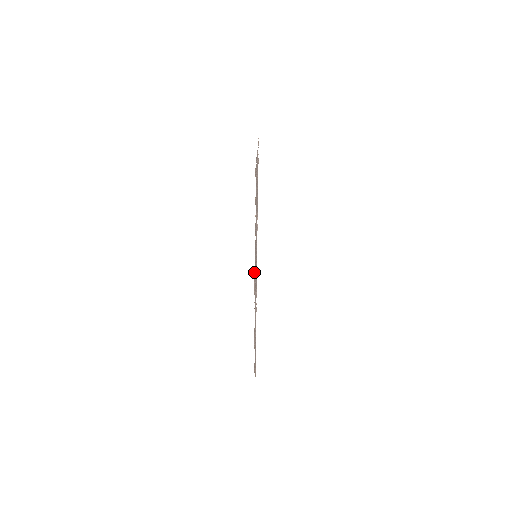
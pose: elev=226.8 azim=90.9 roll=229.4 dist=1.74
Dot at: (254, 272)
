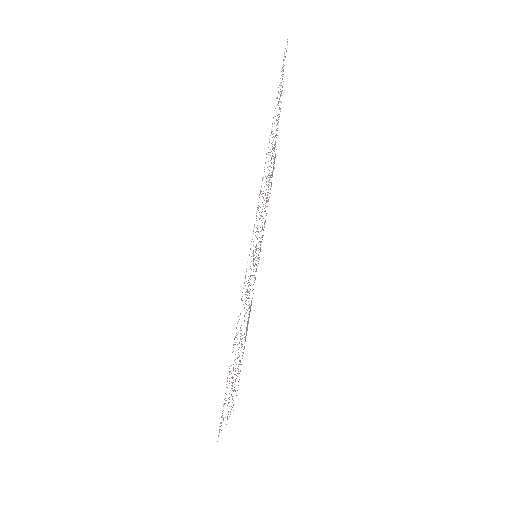
Dot at: (250, 307)
